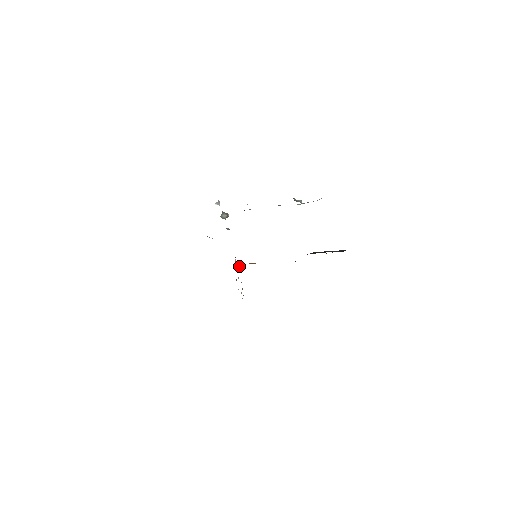
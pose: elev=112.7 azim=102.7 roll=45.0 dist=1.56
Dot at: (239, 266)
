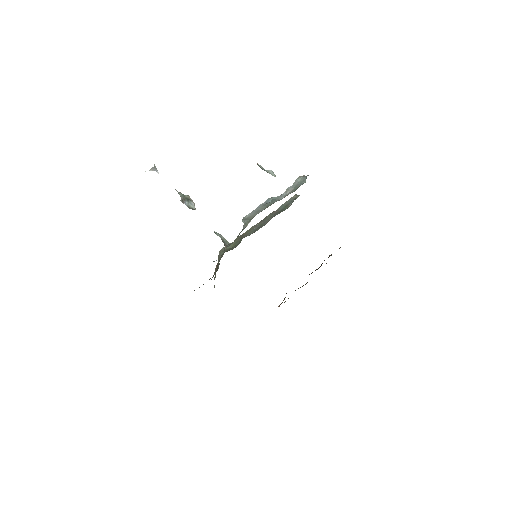
Dot at: occluded
